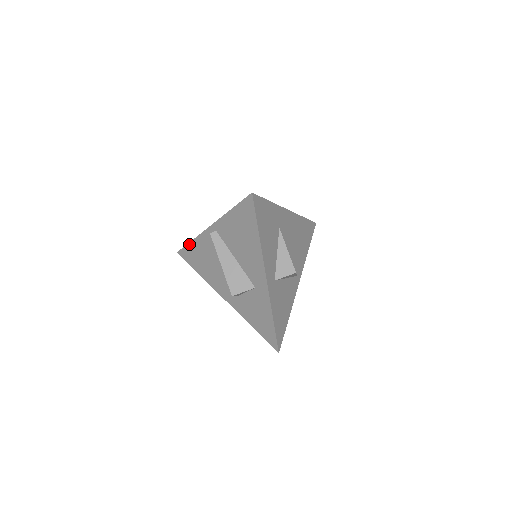
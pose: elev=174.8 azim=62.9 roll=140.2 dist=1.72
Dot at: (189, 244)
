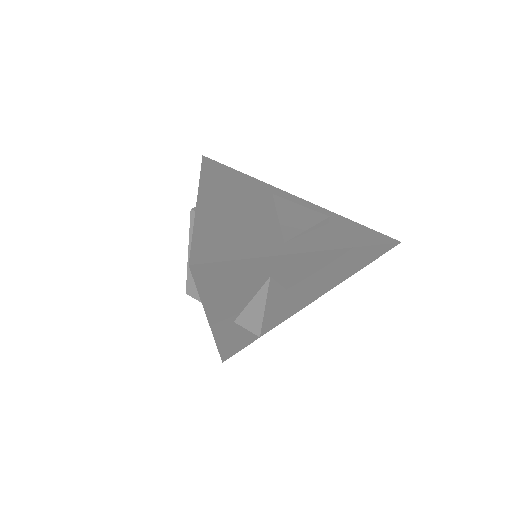
Dot at: (201, 171)
